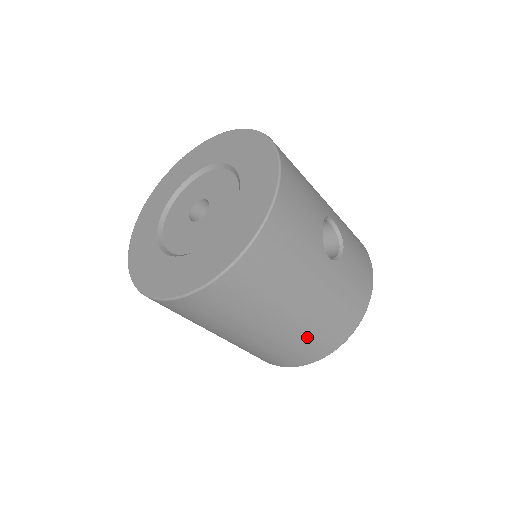
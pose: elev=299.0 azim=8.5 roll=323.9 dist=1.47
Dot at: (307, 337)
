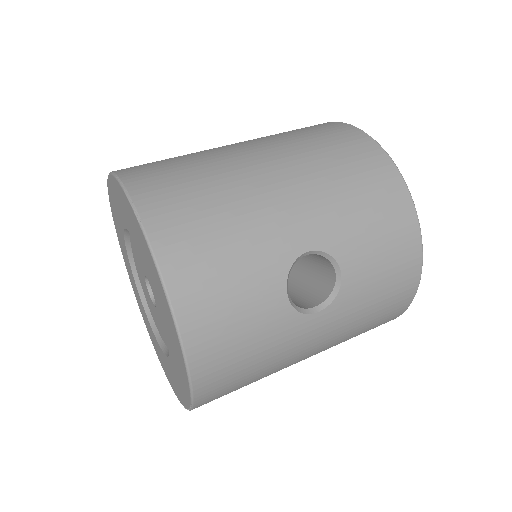
Dot at: occluded
